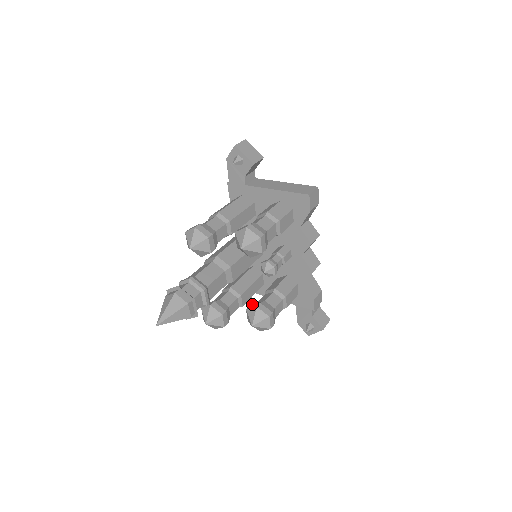
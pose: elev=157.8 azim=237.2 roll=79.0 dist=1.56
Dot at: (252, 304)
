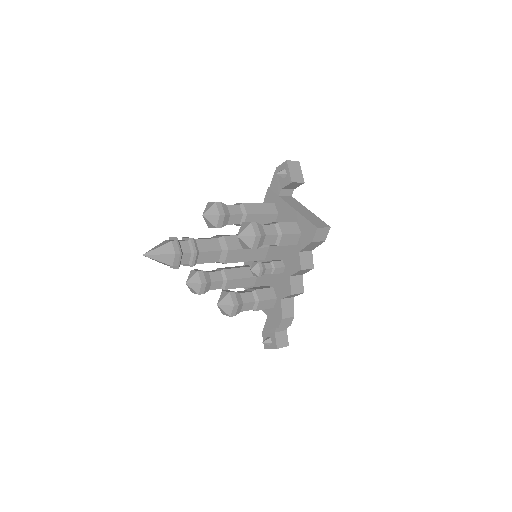
Dot at: (229, 290)
